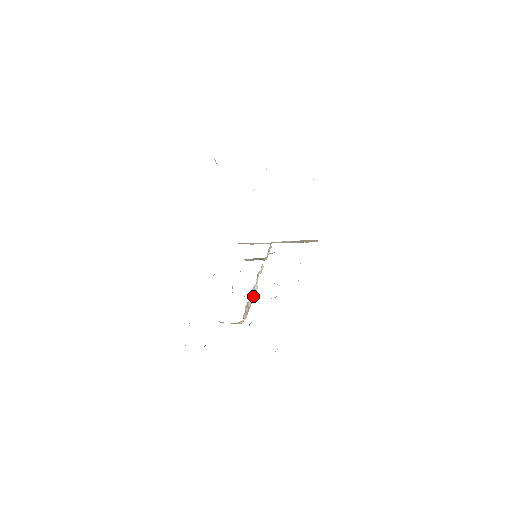
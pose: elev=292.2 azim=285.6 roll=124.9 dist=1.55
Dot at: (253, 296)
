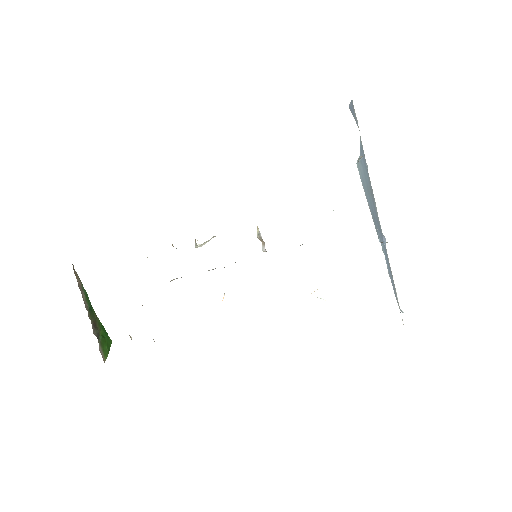
Dot at: occluded
